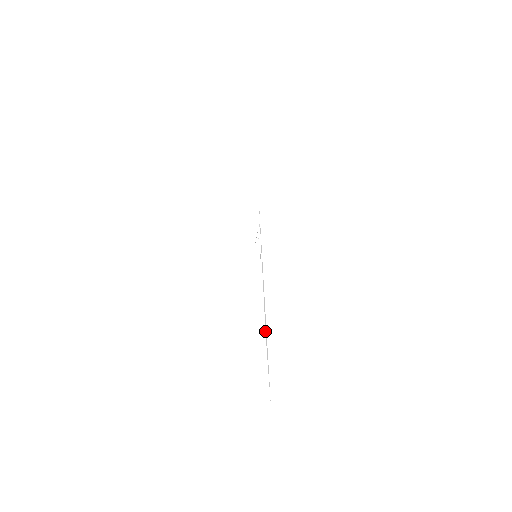
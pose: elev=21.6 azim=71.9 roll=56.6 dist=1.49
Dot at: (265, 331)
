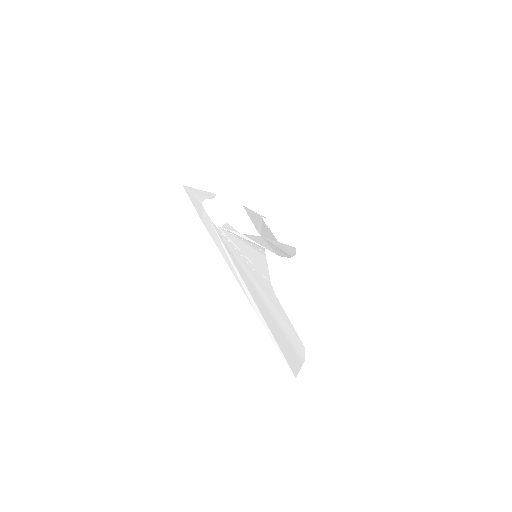
Dot at: (254, 310)
